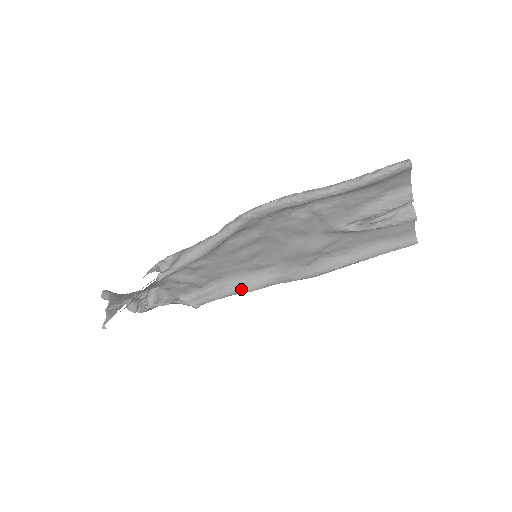
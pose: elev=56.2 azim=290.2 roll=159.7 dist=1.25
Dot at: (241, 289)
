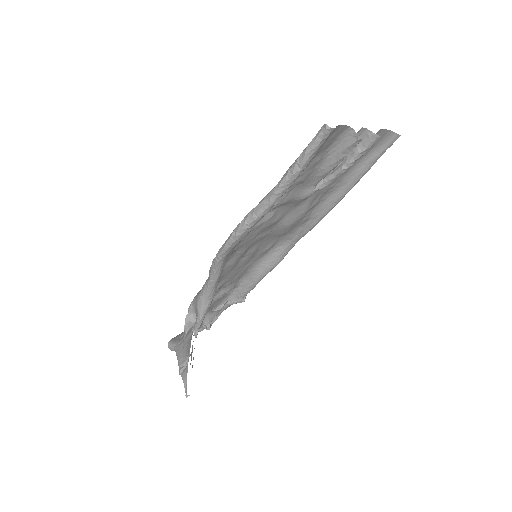
Dot at: (267, 271)
